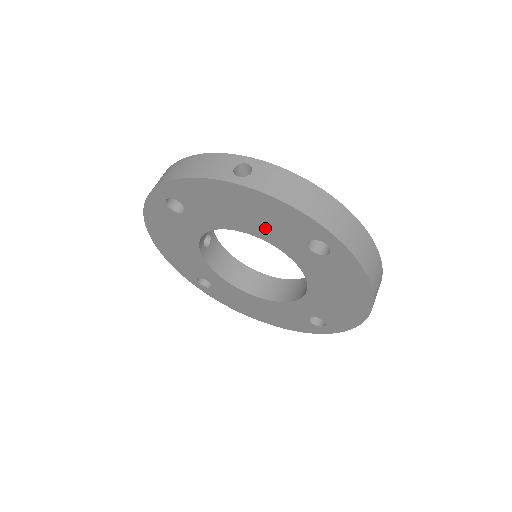
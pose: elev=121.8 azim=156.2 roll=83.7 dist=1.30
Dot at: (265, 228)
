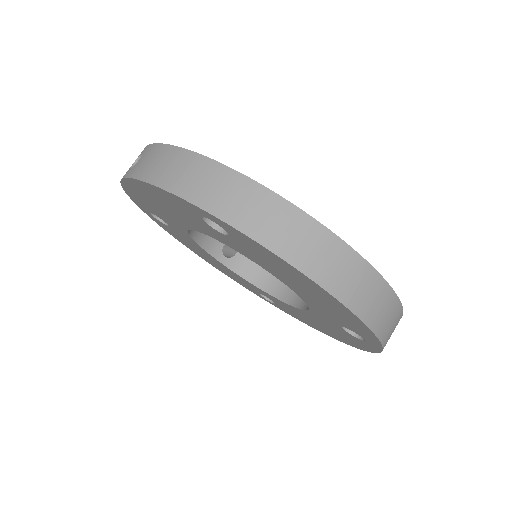
Dot at: (185, 218)
